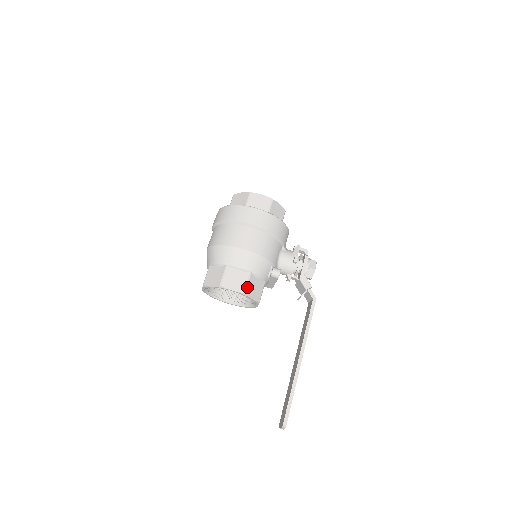
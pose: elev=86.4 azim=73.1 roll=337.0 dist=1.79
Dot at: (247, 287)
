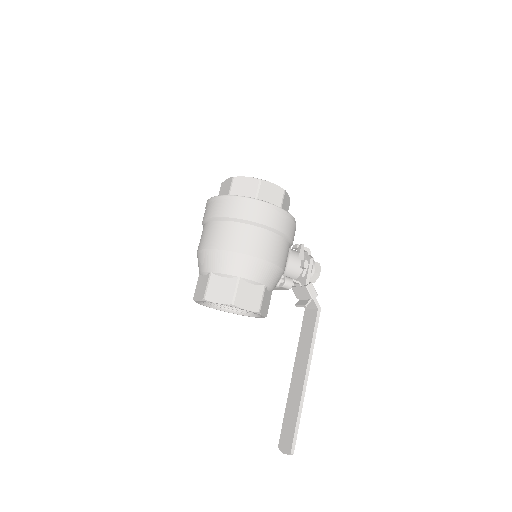
Dot at: (261, 304)
